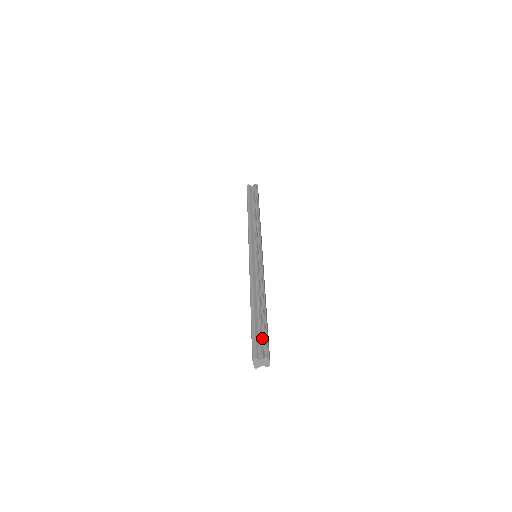
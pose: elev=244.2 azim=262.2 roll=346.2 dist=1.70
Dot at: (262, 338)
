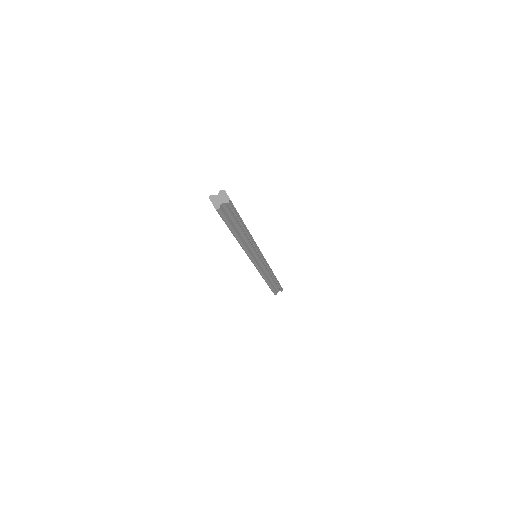
Dot at: occluded
